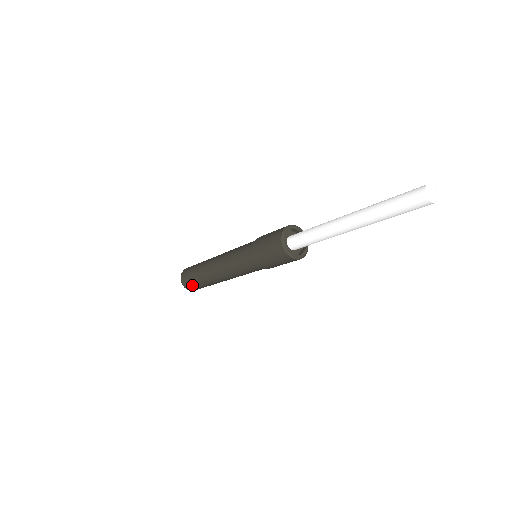
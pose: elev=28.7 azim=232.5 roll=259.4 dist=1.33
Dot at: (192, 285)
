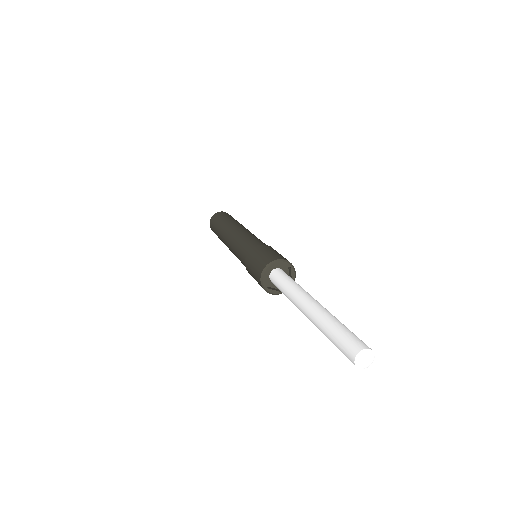
Dot at: occluded
